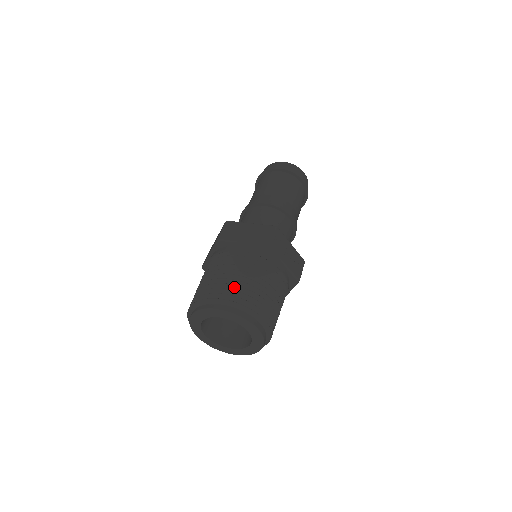
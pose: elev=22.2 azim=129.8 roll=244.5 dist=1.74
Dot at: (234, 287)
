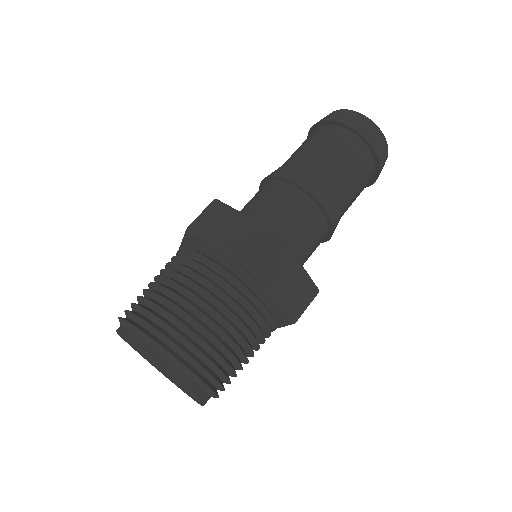
Dot at: (173, 319)
